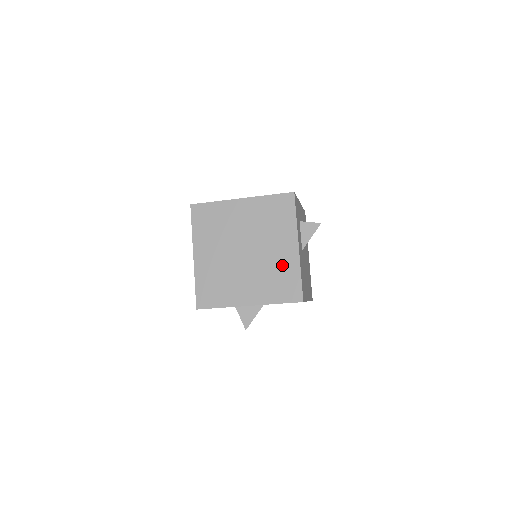
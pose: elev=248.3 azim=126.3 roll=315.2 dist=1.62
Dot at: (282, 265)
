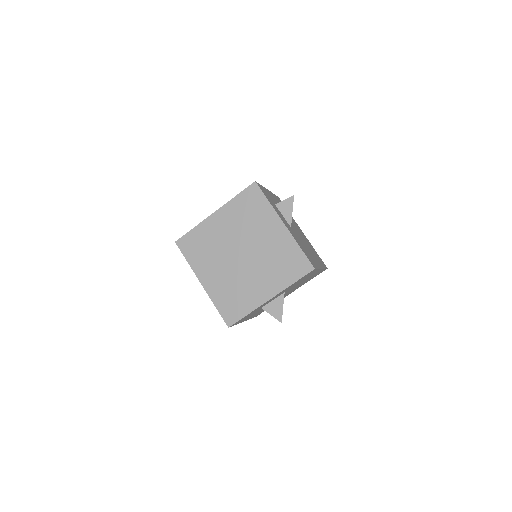
Dot at: (279, 248)
